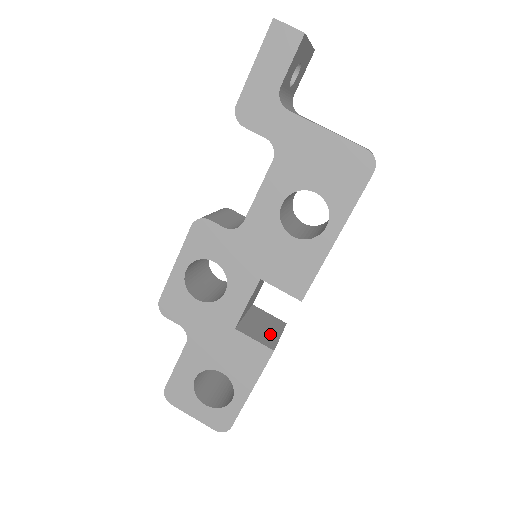
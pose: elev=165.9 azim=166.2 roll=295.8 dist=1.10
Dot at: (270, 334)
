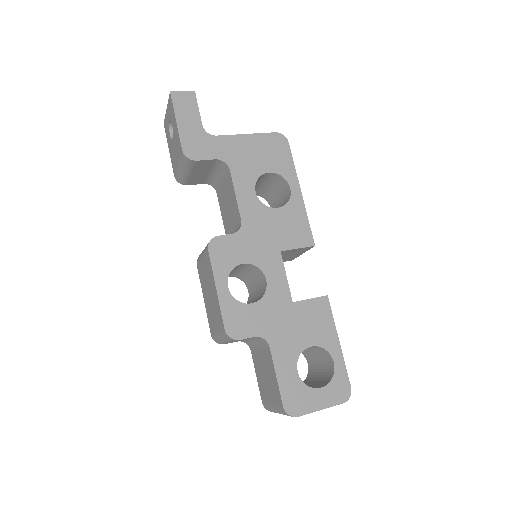
Dot at: occluded
